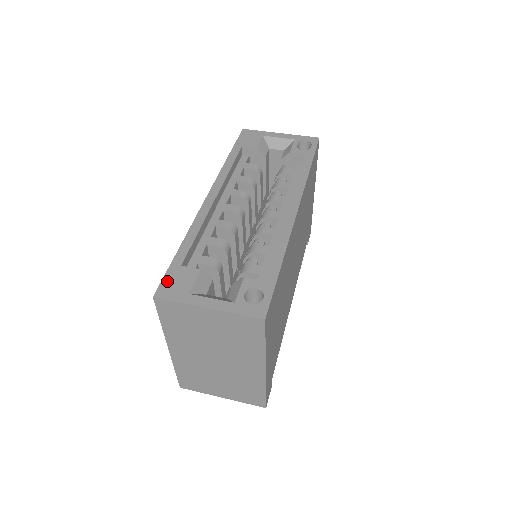
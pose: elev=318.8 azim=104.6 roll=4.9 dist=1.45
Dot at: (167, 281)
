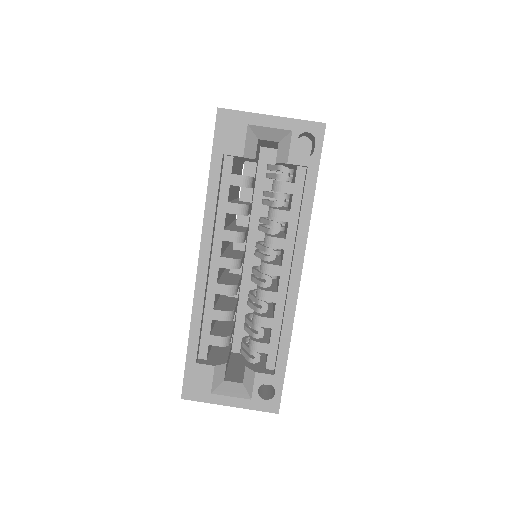
Dot at: (188, 382)
